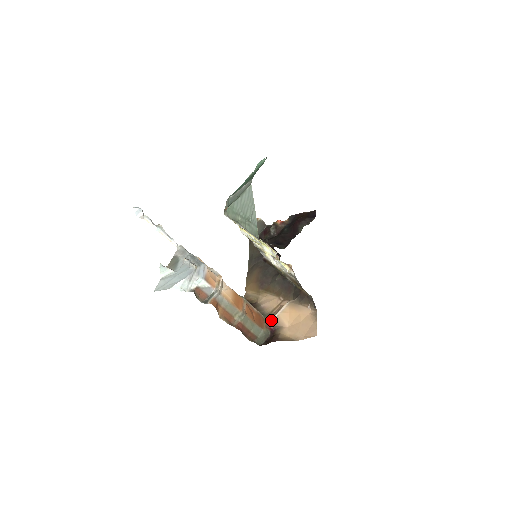
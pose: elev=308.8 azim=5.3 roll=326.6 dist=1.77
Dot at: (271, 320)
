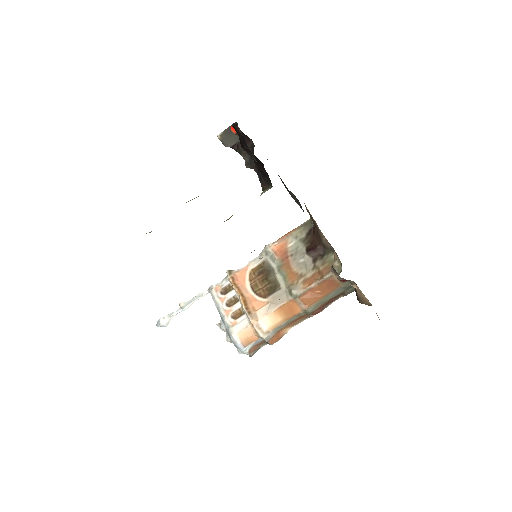
Dot at: (338, 278)
